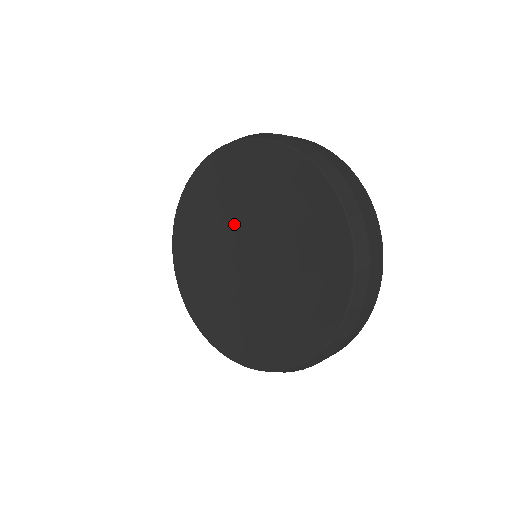
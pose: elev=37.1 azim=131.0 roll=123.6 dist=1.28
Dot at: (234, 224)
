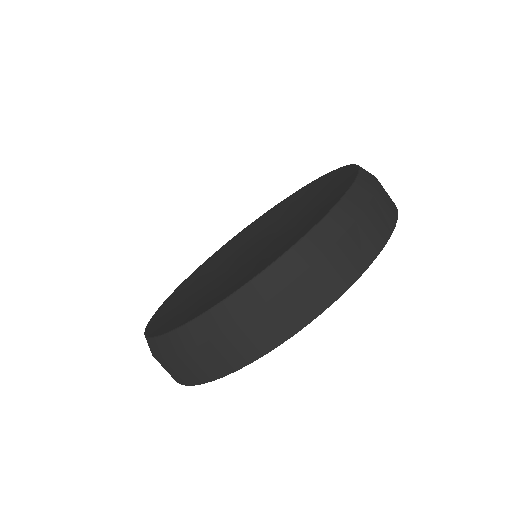
Dot at: (255, 239)
